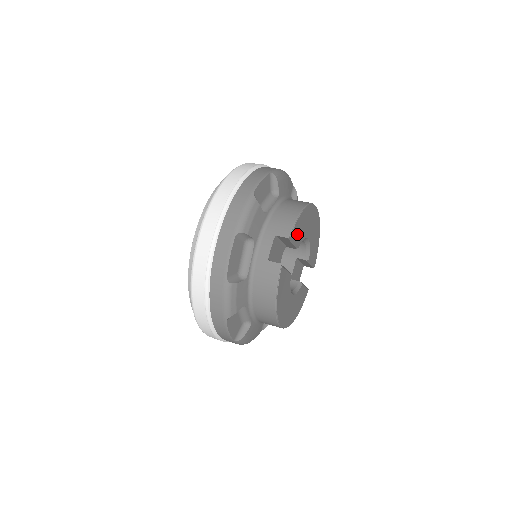
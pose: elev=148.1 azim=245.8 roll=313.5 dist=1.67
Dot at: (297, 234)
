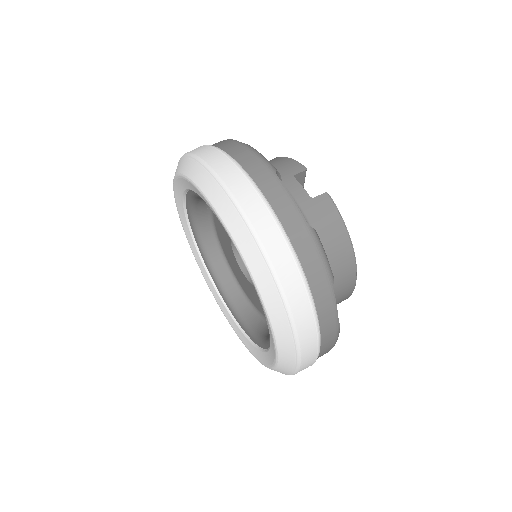
Dot at: occluded
